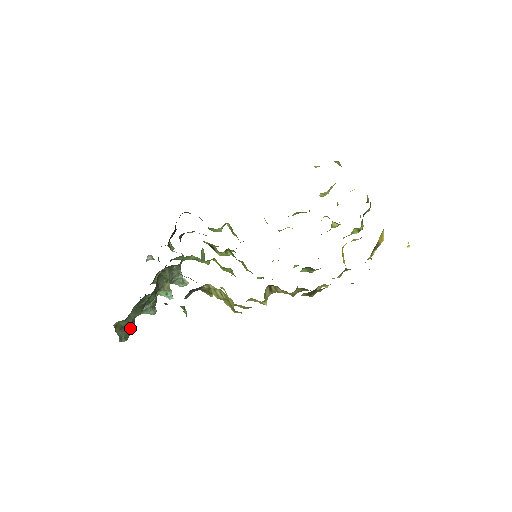
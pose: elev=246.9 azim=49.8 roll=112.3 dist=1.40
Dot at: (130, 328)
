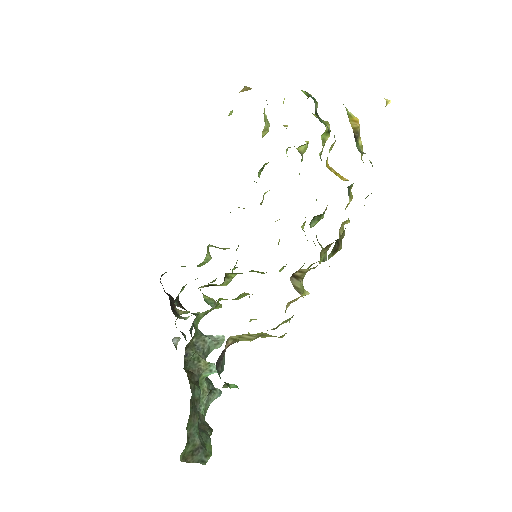
Dot at: (204, 439)
